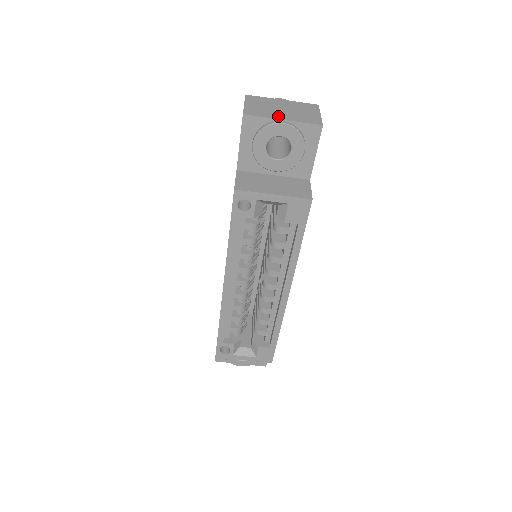
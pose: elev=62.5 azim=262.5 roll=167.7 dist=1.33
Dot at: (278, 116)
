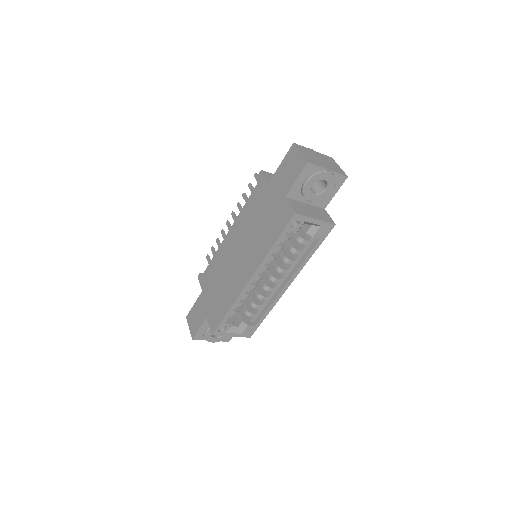
Dot at: (324, 166)
